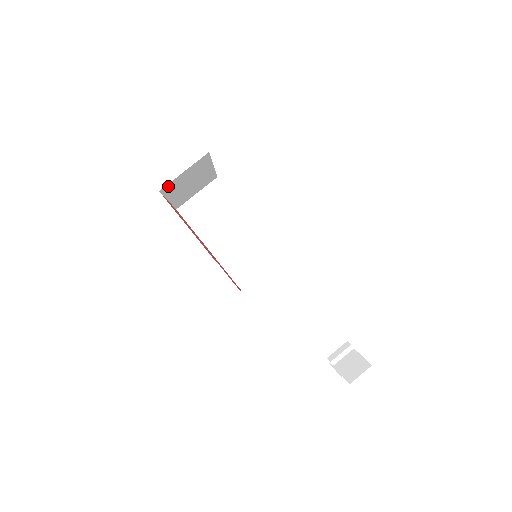
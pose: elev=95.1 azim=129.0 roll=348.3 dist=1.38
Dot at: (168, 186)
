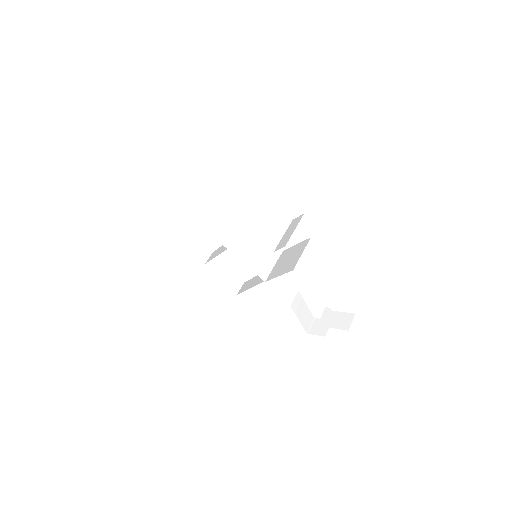
Dot at: occluded
